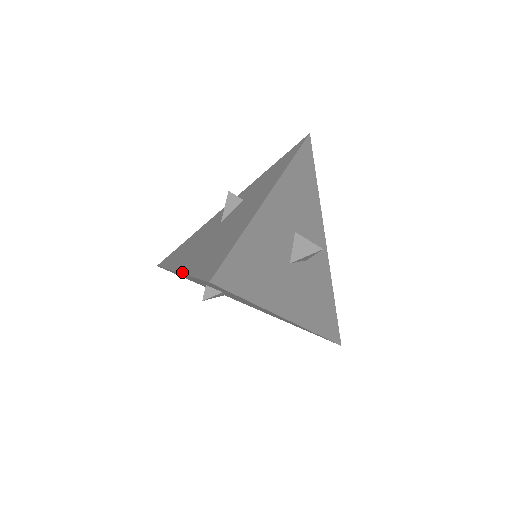
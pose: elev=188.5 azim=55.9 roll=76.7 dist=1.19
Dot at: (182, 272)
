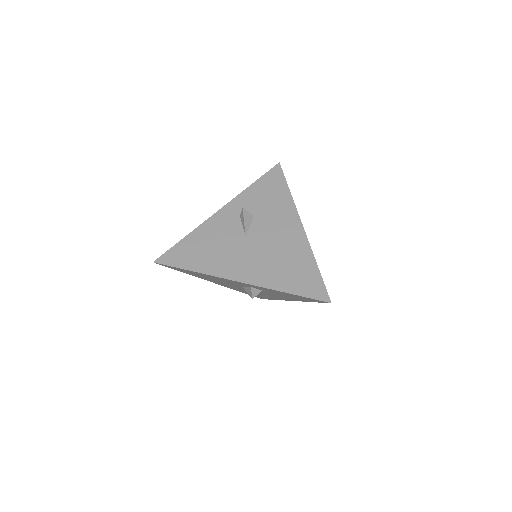
Dot at: (257, 285)
